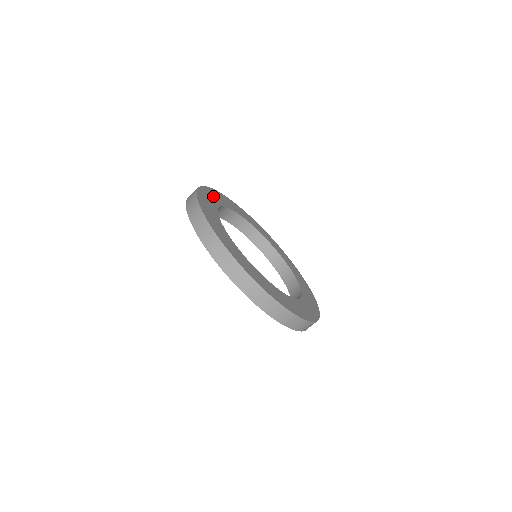
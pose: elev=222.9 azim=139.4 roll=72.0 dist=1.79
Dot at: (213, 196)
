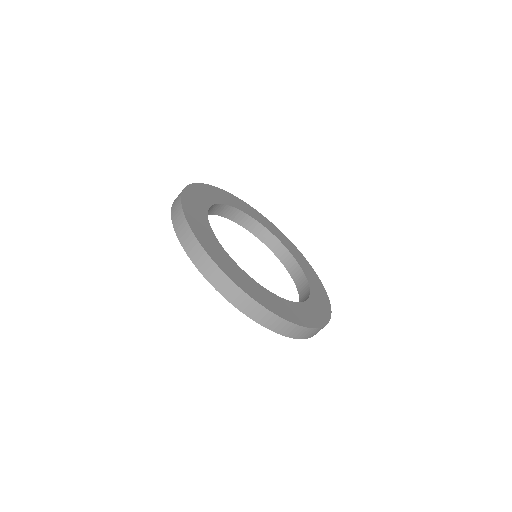
Dot at: (195, 208)
